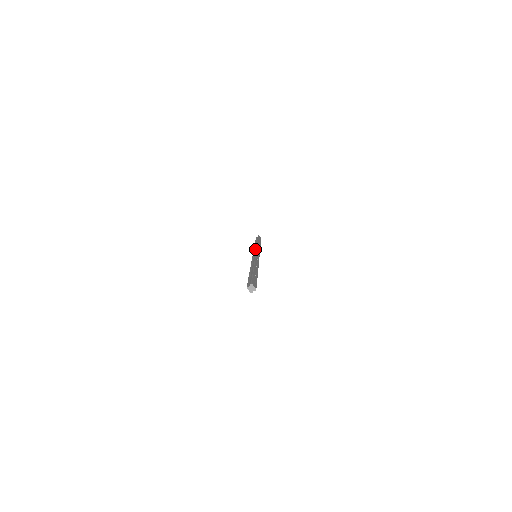
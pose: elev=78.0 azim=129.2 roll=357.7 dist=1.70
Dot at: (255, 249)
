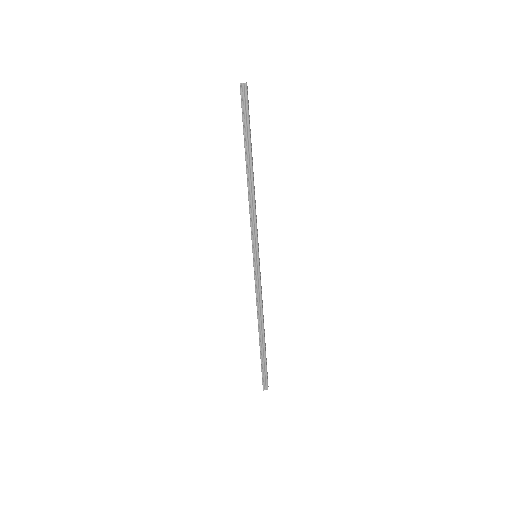
Dot at: (255, 231)
